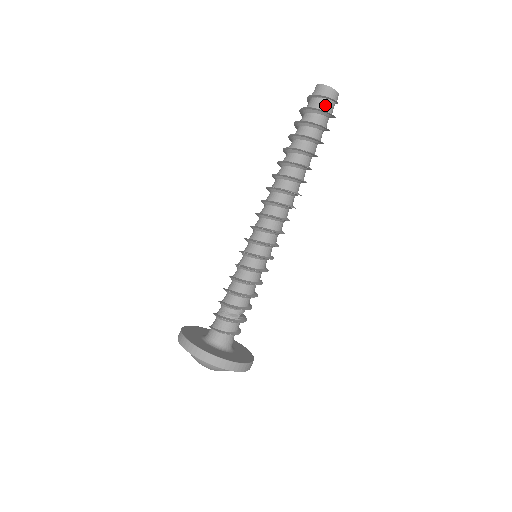
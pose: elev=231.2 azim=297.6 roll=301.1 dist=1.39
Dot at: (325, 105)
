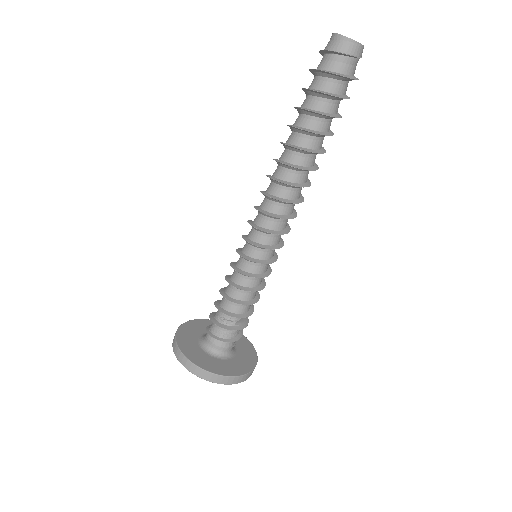
Dot at: (339, 64)
